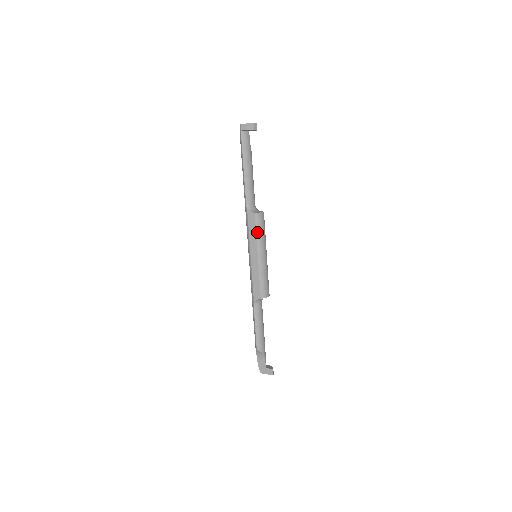
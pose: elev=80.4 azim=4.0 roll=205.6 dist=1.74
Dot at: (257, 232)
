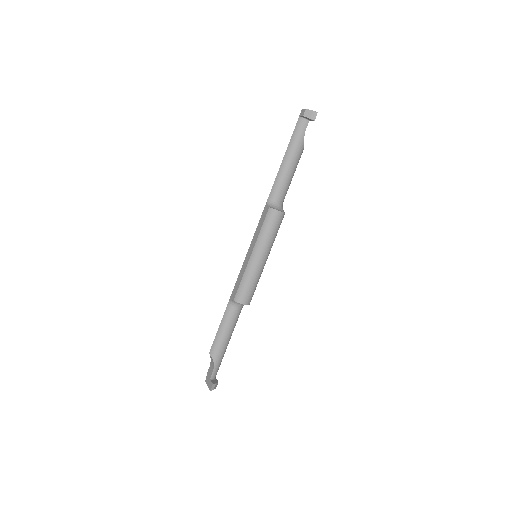
Dot at: (262, 228)
